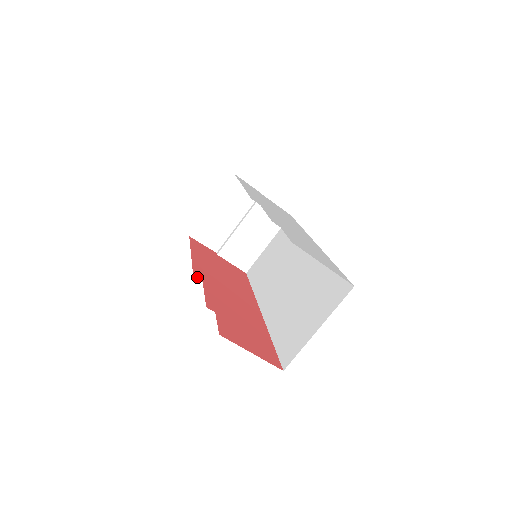
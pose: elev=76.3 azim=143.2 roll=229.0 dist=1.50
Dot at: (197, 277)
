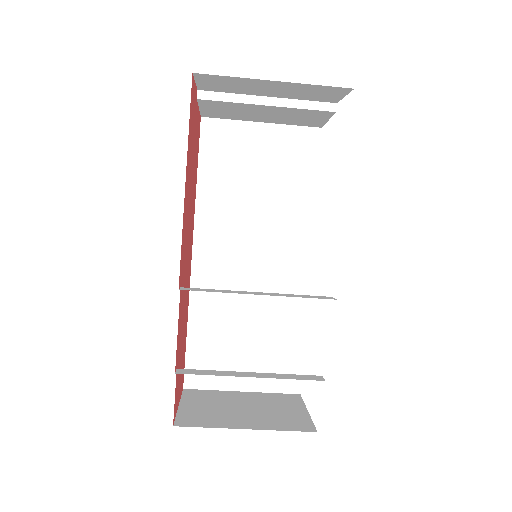
Dot at: (180, 282)
